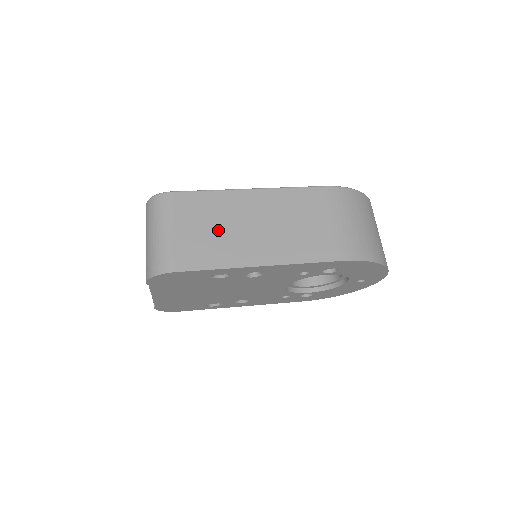
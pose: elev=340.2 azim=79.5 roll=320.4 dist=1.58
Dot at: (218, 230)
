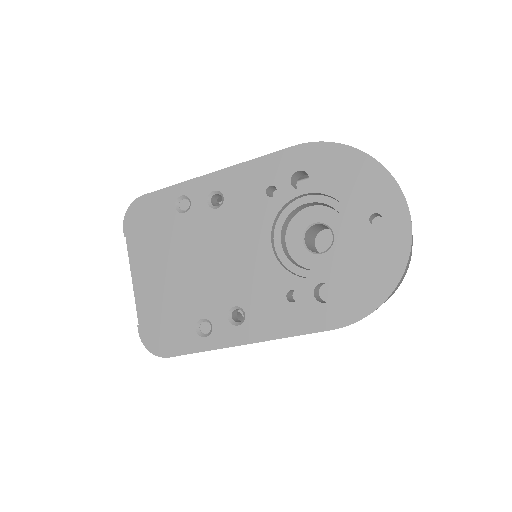
Dot at: occluded
